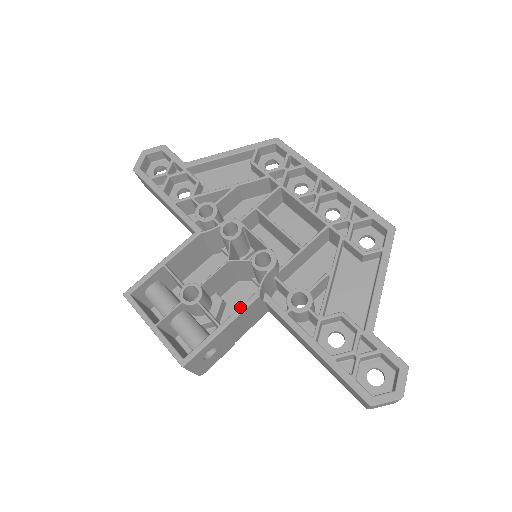
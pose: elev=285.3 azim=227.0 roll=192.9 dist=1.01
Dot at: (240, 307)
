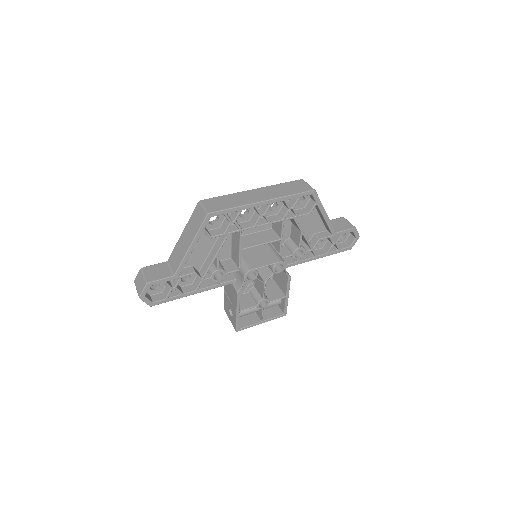
Dot at: (288, 287)
